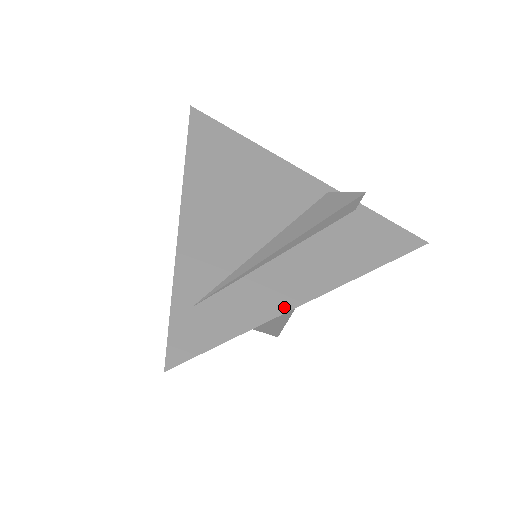
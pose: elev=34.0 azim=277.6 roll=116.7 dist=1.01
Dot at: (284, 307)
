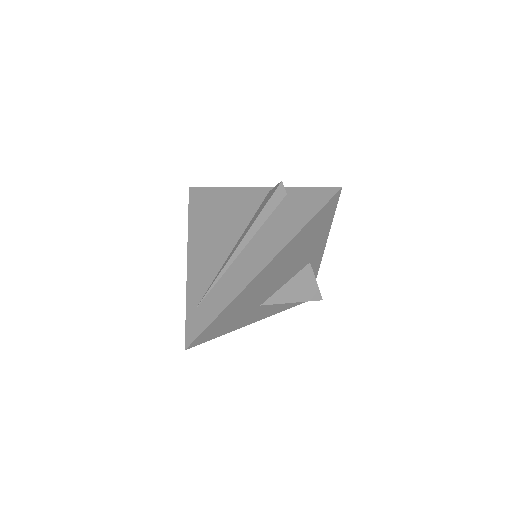
Dot at: (243, 286)
